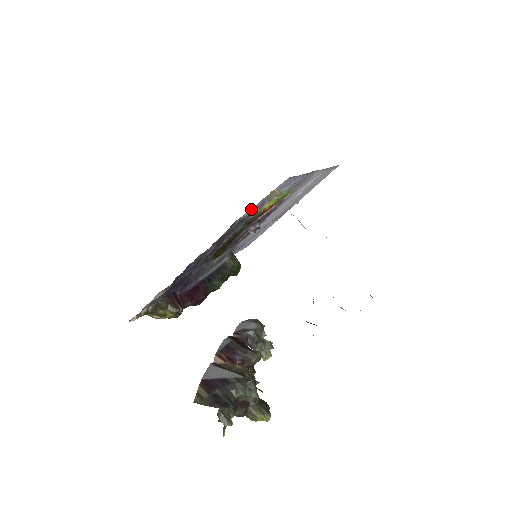
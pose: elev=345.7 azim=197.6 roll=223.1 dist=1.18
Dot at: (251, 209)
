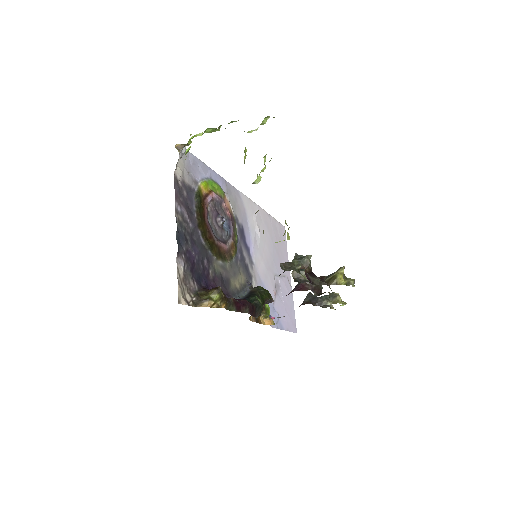
Dot at: (178, 168)
